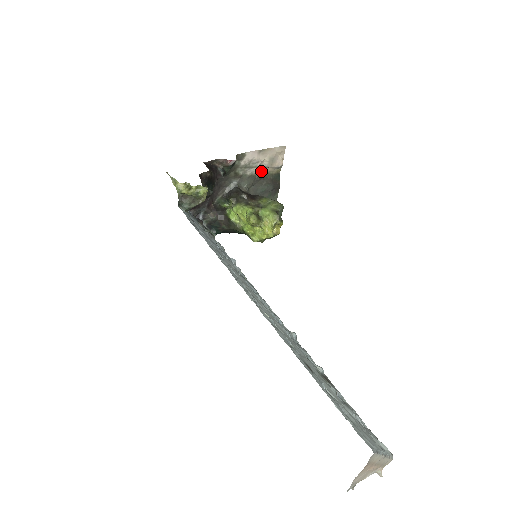
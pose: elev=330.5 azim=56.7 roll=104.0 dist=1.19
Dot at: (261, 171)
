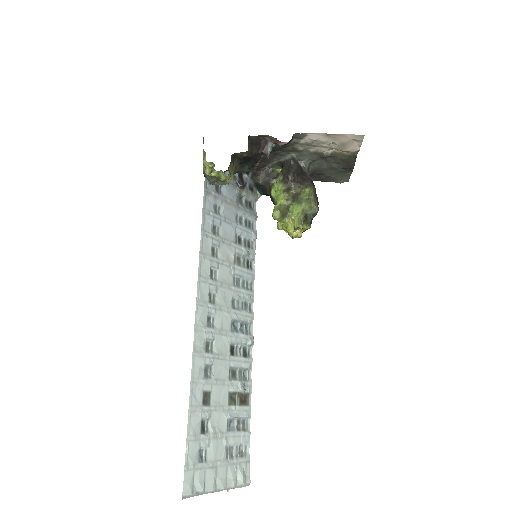
Dot at: (330, 150)
